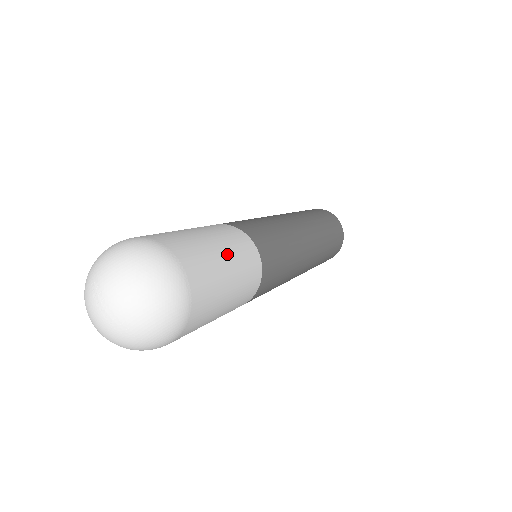
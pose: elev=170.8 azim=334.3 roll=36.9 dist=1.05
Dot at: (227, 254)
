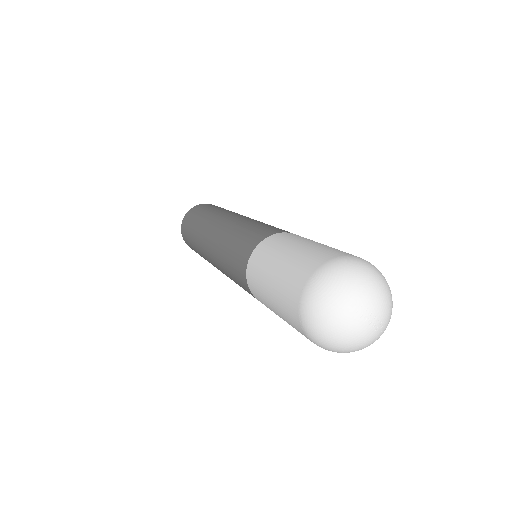
Dot at: occluded
